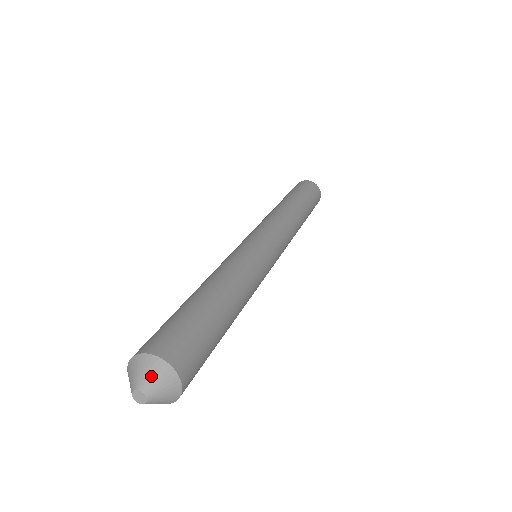
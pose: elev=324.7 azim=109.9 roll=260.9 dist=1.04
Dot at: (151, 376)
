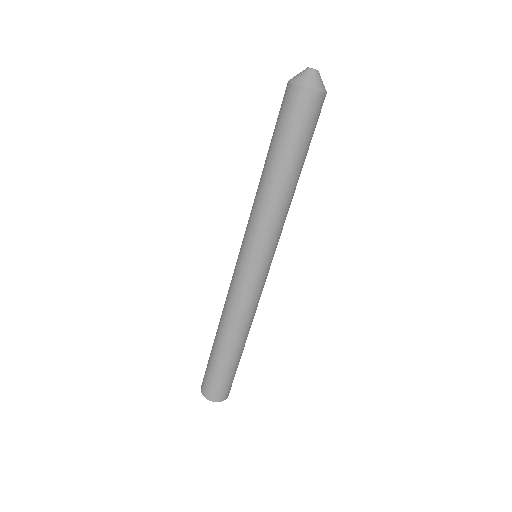
Dot at: occluded
